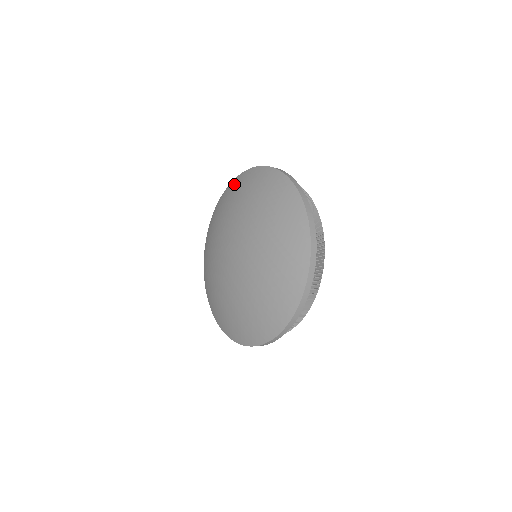
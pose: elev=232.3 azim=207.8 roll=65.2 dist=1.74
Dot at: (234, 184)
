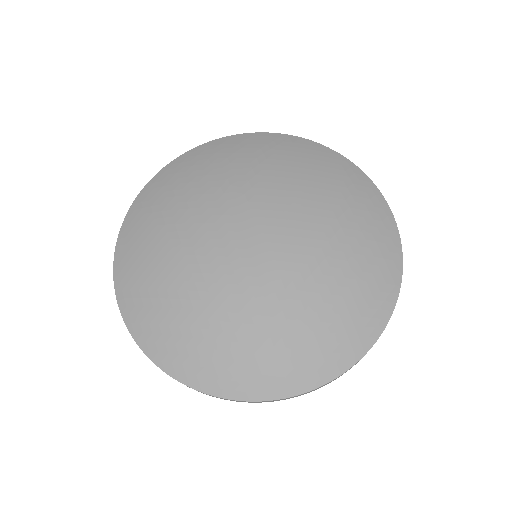
Dot at: (261, 139)
